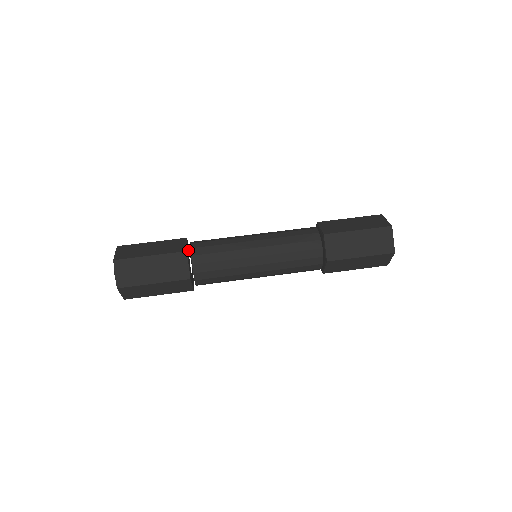
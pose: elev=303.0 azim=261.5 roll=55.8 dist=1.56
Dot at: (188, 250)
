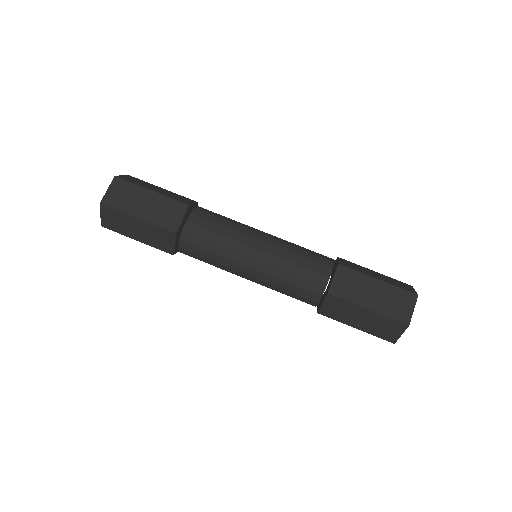
Dot at: occluded
